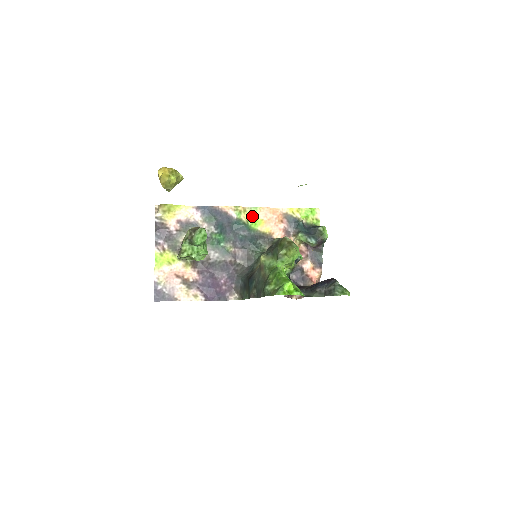
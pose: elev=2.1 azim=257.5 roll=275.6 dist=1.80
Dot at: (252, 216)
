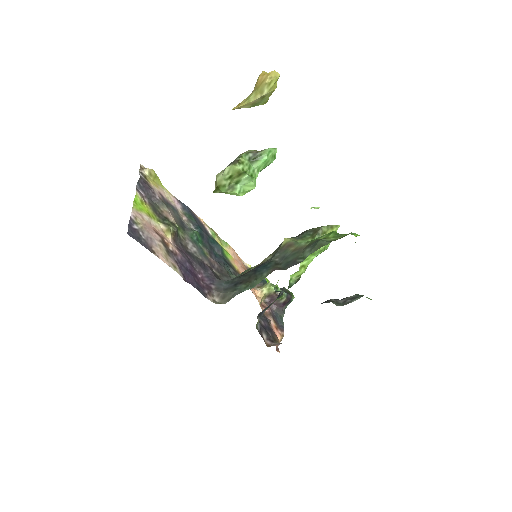
Dot at: (223, 246)
